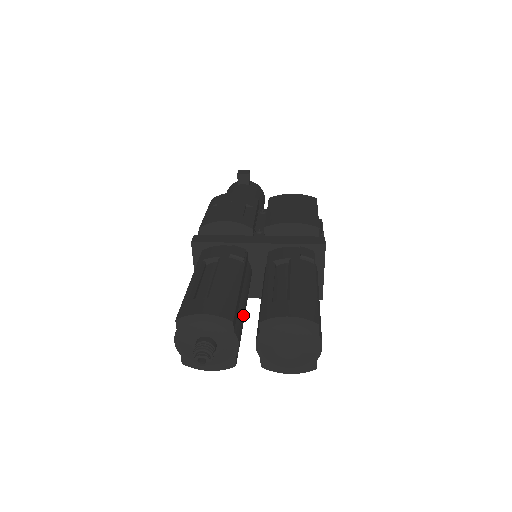
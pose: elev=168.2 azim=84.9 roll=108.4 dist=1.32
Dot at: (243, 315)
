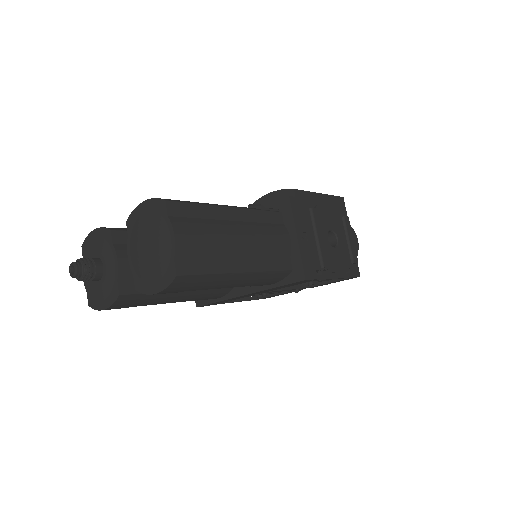
Dot at: occluded
